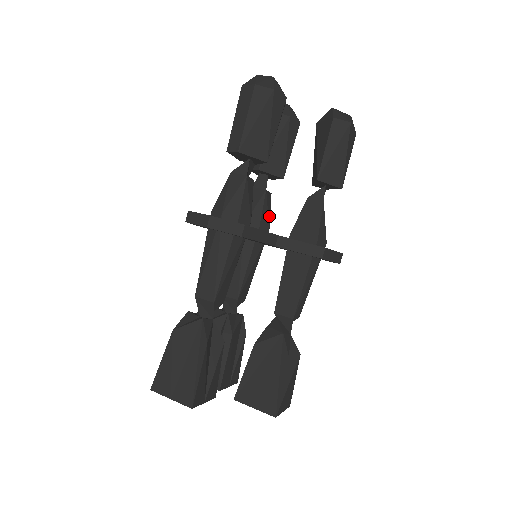
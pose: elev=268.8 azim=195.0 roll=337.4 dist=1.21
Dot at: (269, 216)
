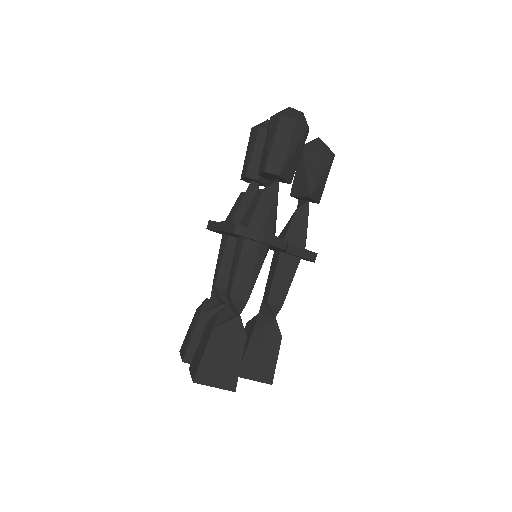
Dot at: occluded
